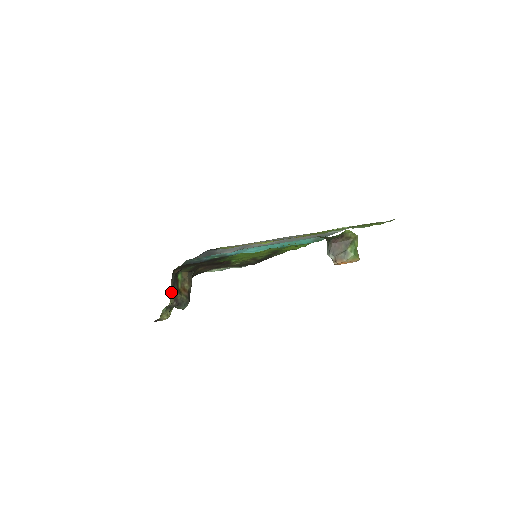
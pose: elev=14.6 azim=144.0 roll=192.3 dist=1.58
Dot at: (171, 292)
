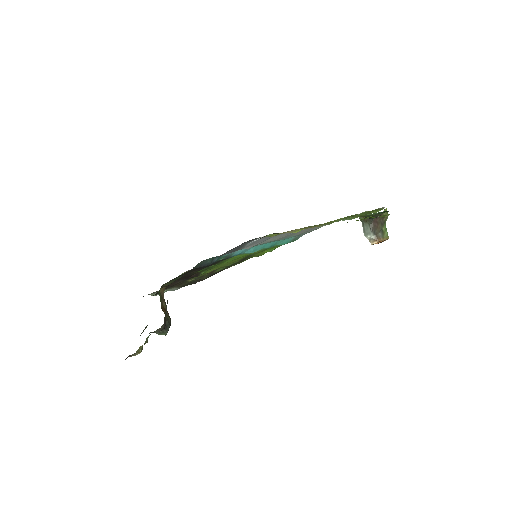
Dot at: (166, 309)
